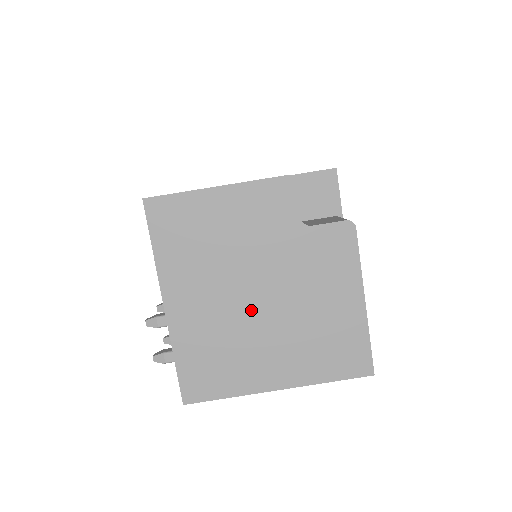
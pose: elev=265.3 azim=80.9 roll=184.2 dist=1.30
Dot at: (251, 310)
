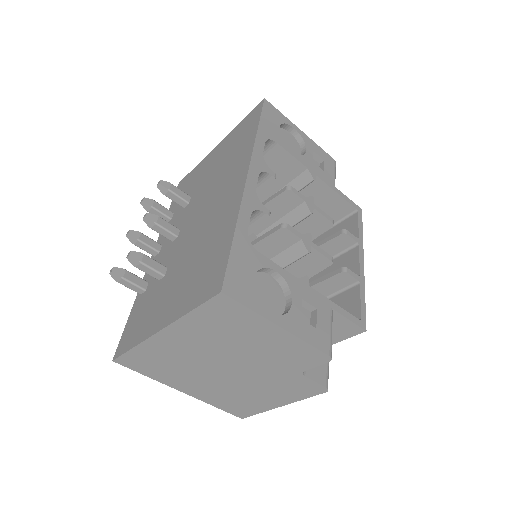
Dot at: (214, 369)
